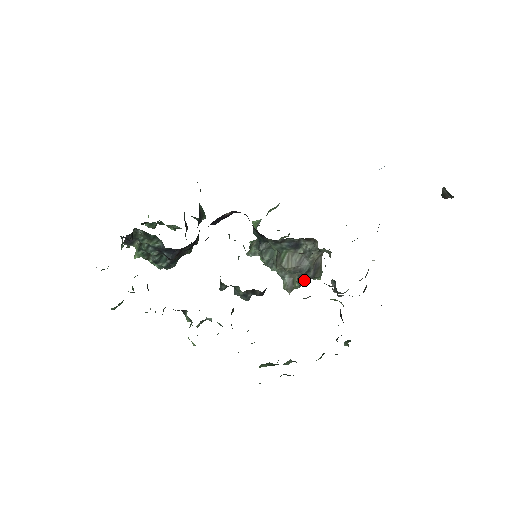
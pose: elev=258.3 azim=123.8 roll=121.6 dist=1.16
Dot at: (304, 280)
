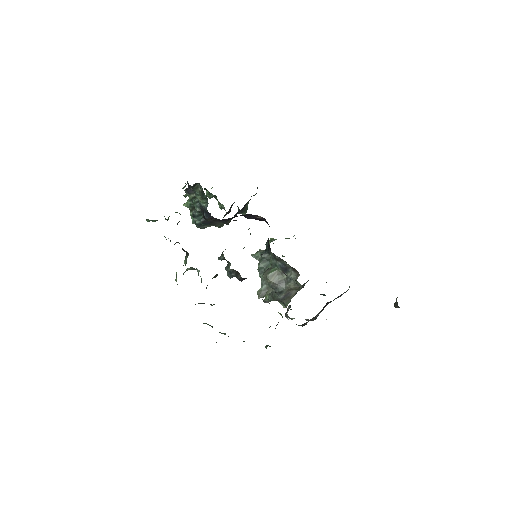
Dot at: (274, 298)
